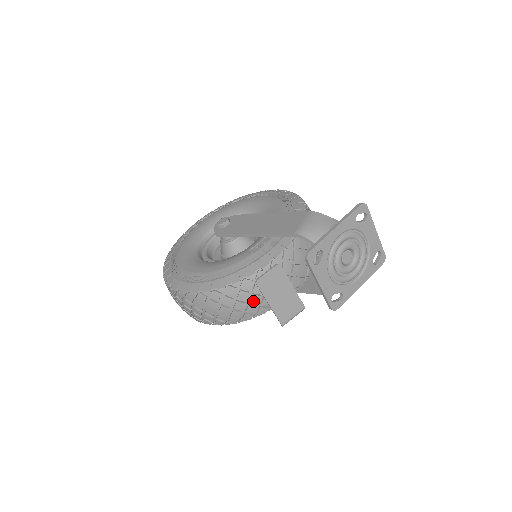
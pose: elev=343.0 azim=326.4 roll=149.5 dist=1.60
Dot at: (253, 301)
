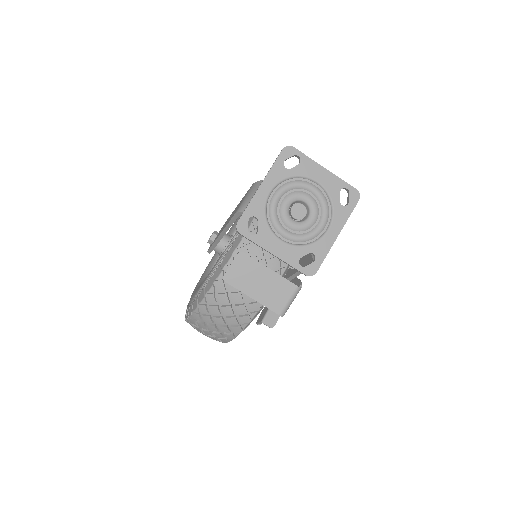
Dot at: (237, 300)
